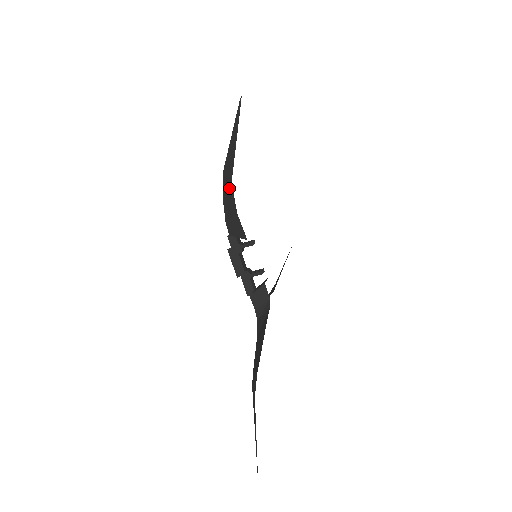
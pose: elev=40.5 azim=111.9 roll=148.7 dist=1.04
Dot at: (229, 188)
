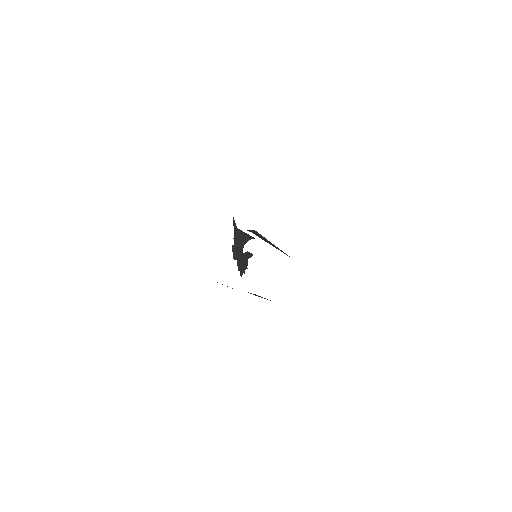
Dot at: occluded
